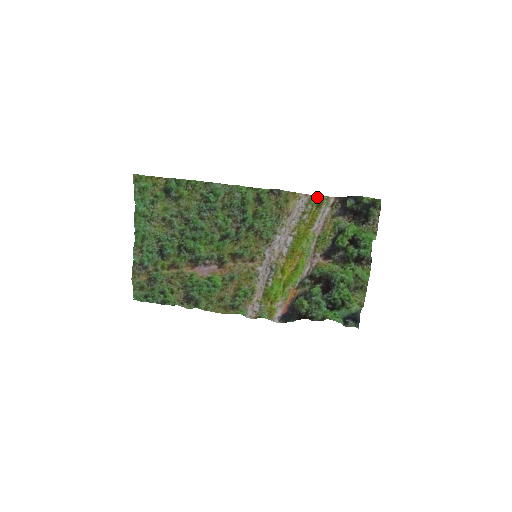
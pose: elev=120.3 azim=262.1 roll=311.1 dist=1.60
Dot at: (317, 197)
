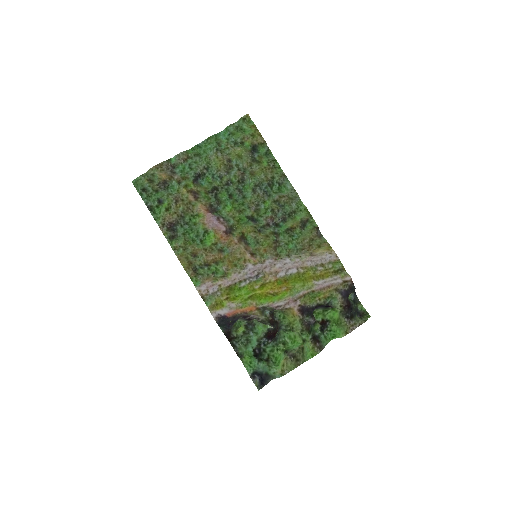
Dot at: (341, 266)
